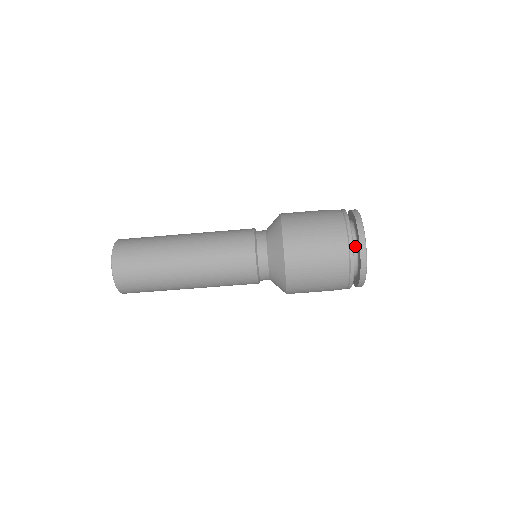
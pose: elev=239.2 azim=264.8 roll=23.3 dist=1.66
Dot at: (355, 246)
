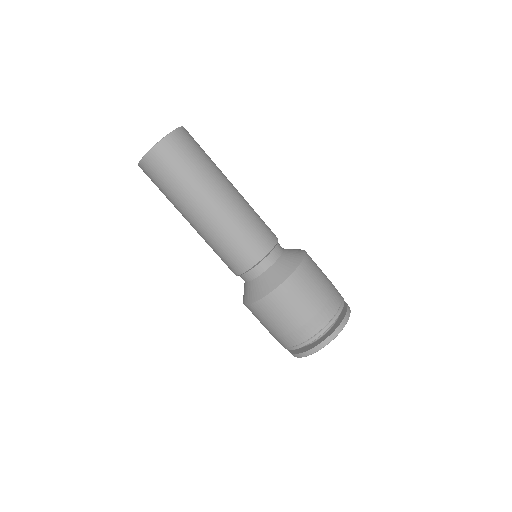
Dot at: occluded
